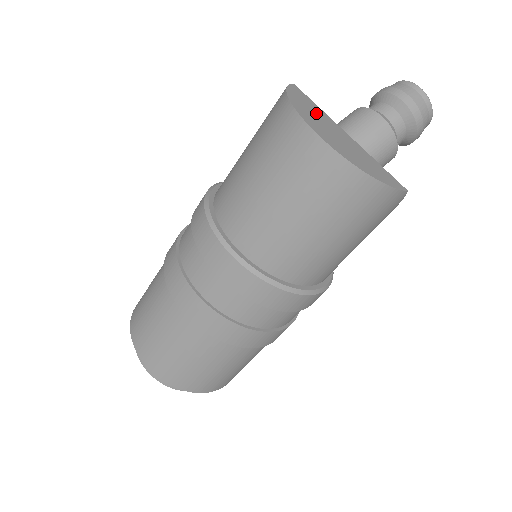
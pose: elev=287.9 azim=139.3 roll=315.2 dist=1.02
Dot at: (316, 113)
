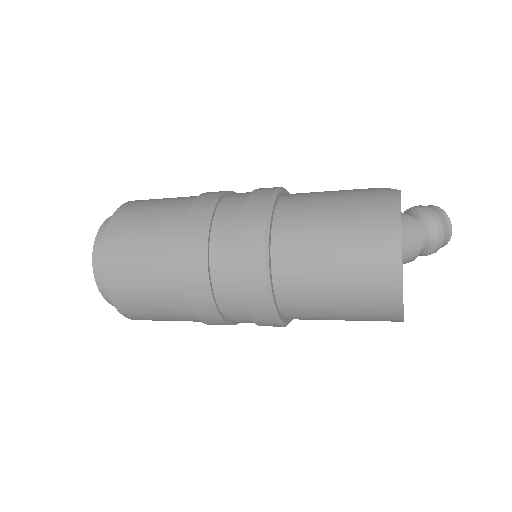
Dot at: occluded
